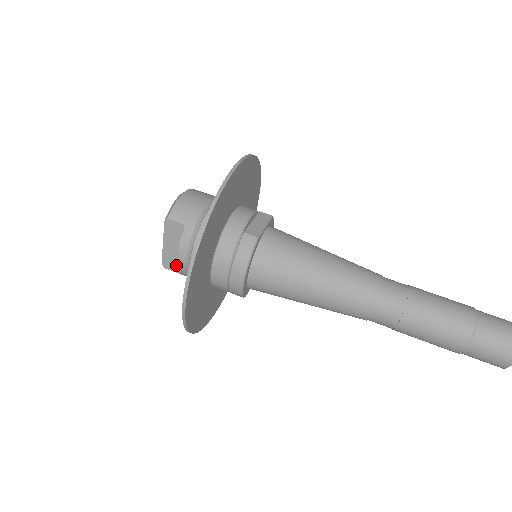
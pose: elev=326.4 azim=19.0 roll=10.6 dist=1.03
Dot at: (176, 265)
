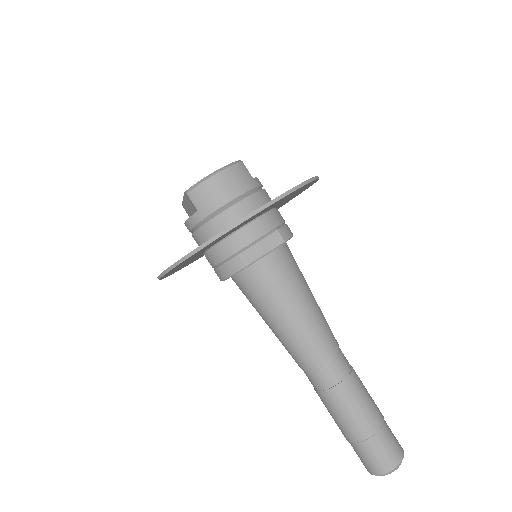
Dot at: occluded
